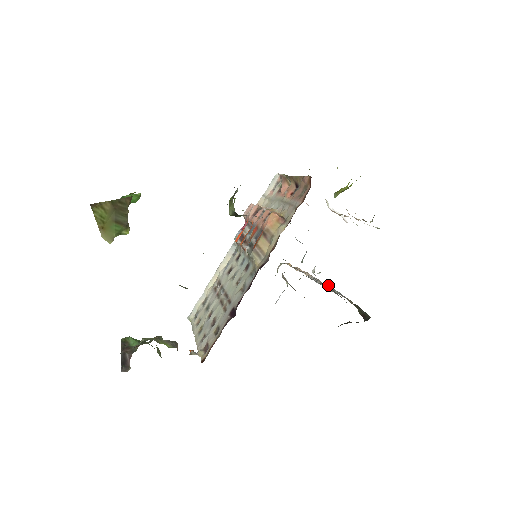
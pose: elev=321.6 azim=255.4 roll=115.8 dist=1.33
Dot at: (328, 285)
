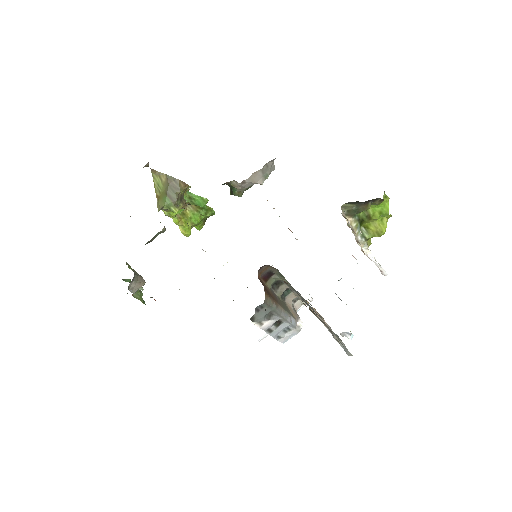
Dot at: occluded
